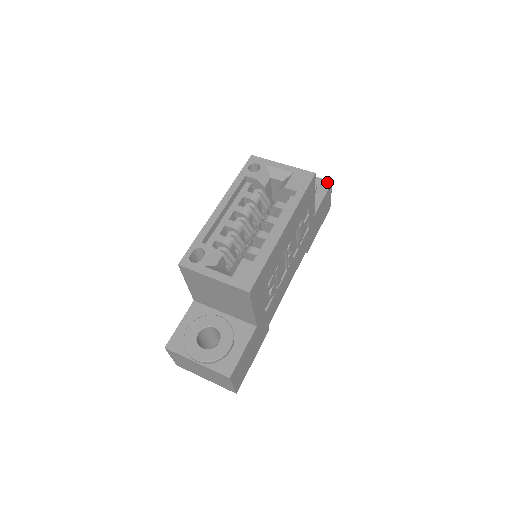
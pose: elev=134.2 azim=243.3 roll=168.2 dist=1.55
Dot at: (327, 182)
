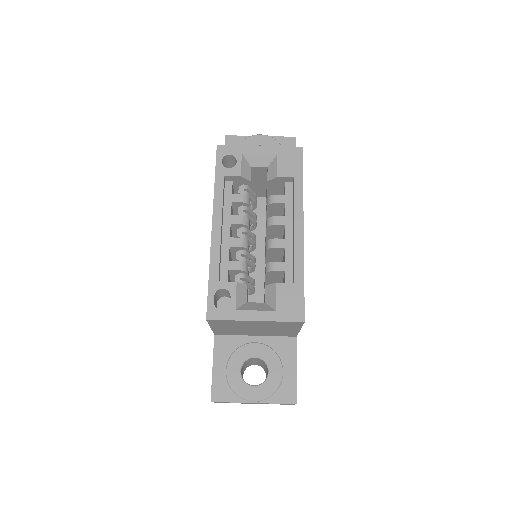
Dot at: (290, 139)
